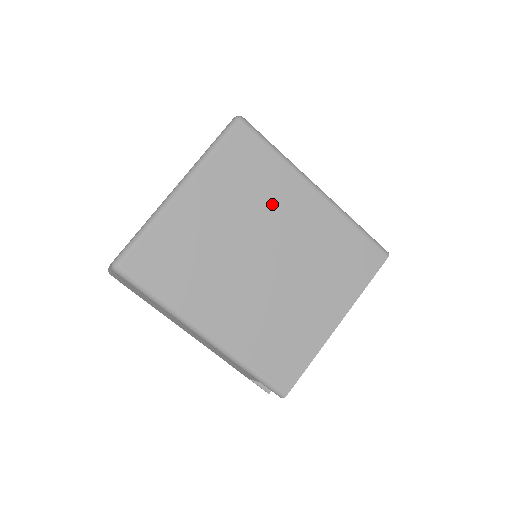
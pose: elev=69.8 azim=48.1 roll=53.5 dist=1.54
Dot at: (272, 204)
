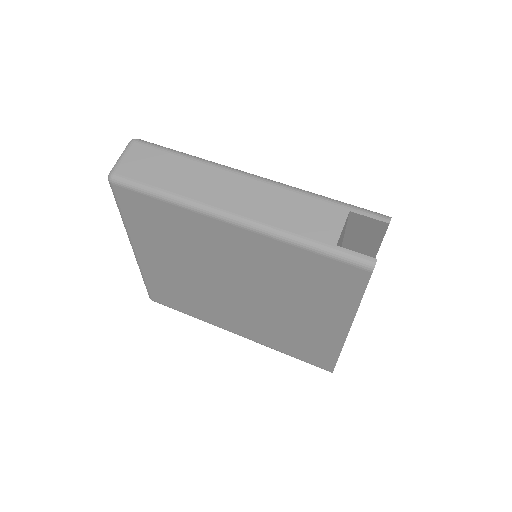
Dot at: occluded
